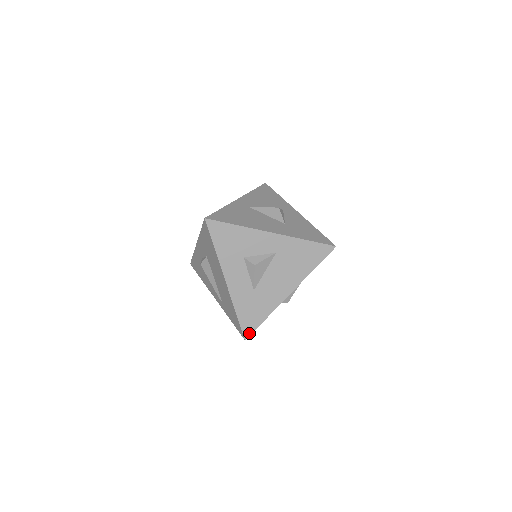
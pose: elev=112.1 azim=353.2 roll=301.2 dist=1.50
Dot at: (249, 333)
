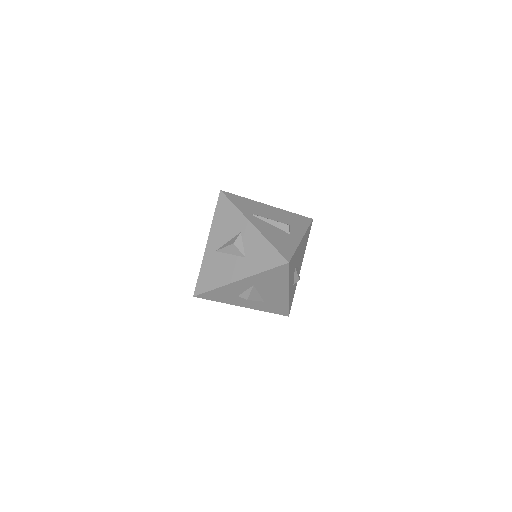
Dot at: (287, 314)
